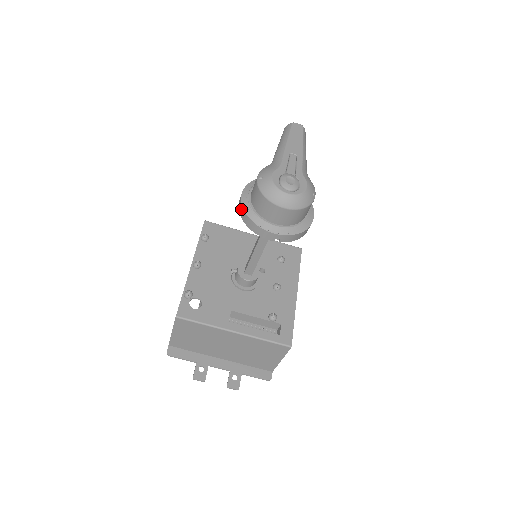
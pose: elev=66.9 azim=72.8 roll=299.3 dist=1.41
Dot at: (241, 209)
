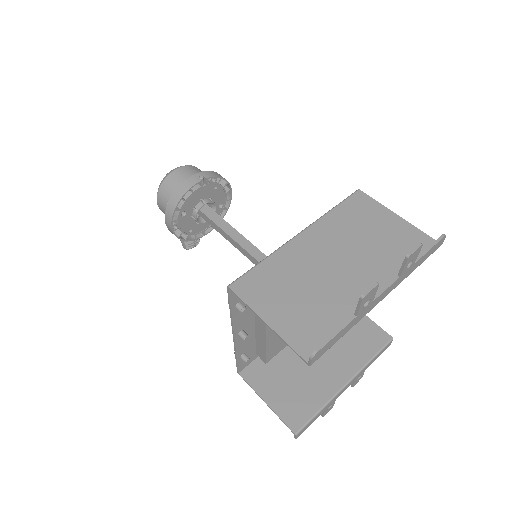
Dot at: (167, 213)
